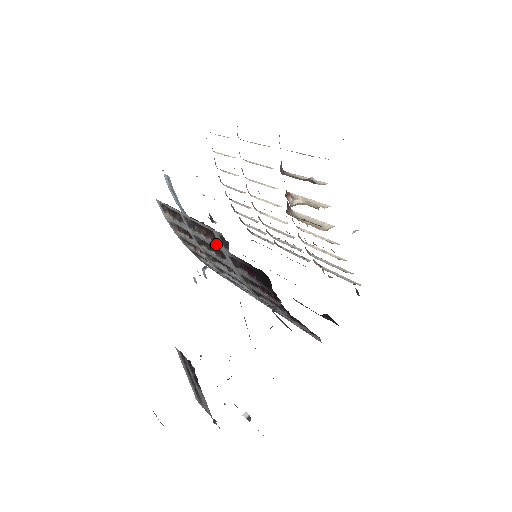
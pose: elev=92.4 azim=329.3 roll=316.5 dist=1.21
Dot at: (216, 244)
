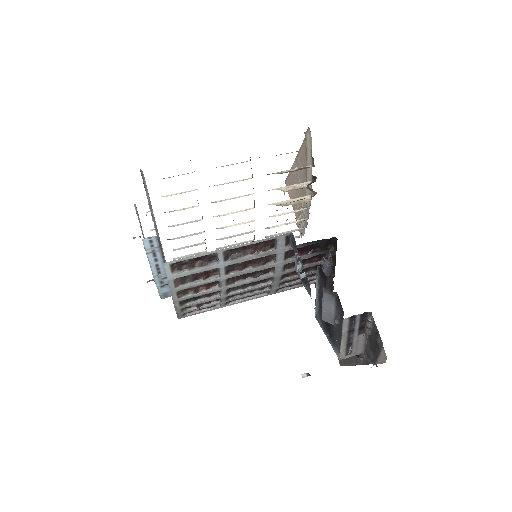
Dot at: (271, 251)
